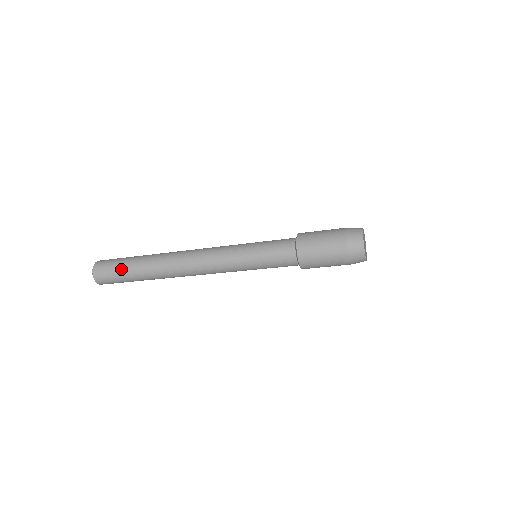
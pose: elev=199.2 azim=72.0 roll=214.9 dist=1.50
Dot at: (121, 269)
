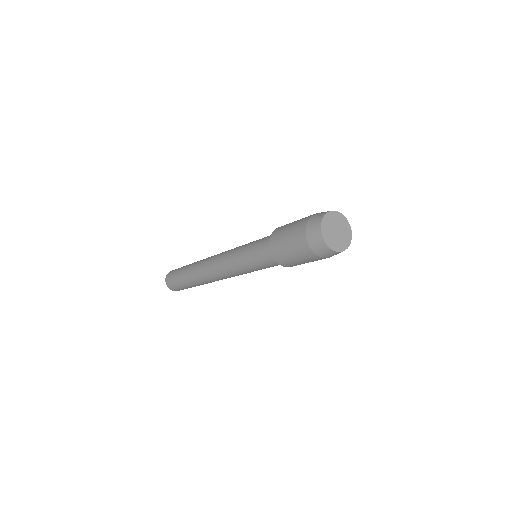
Dot at: (177, 275)
